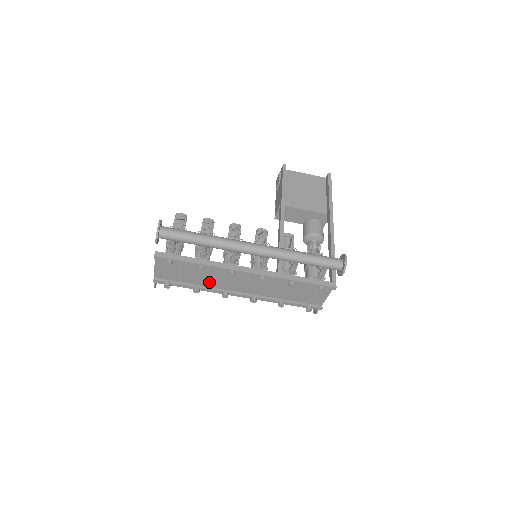
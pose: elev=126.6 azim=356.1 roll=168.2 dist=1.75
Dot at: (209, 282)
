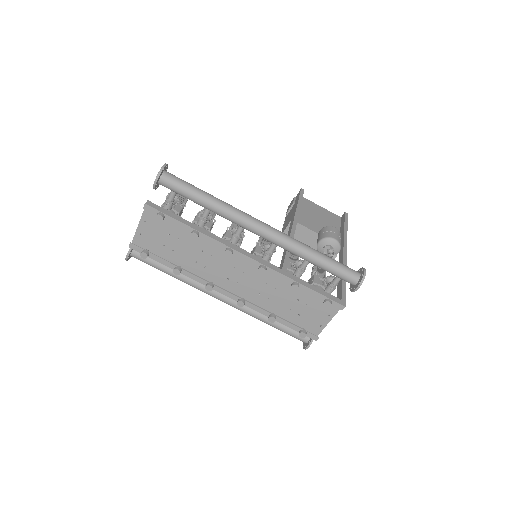
Dot at: (195, 266)
